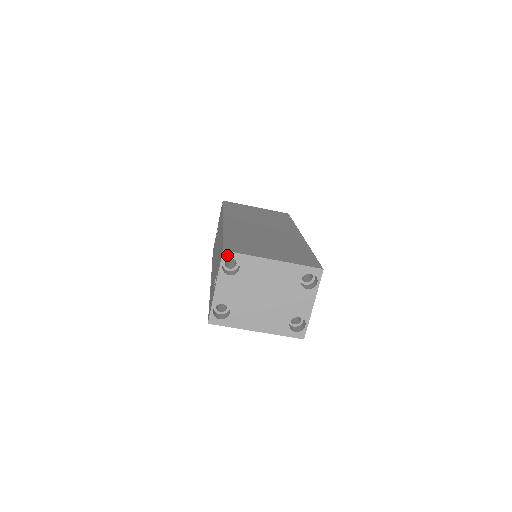
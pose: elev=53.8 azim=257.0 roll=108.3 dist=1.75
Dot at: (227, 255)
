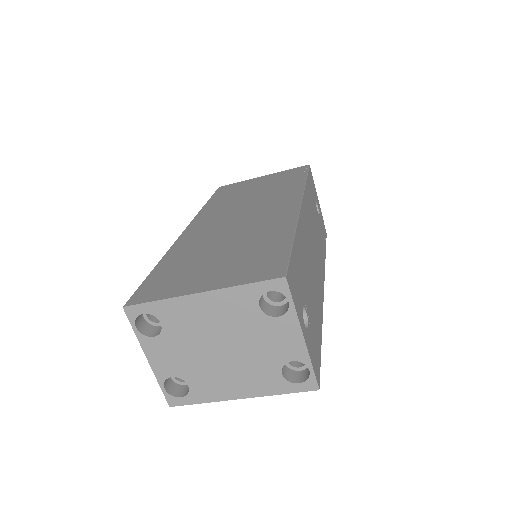
Dot at: (132, 311)
